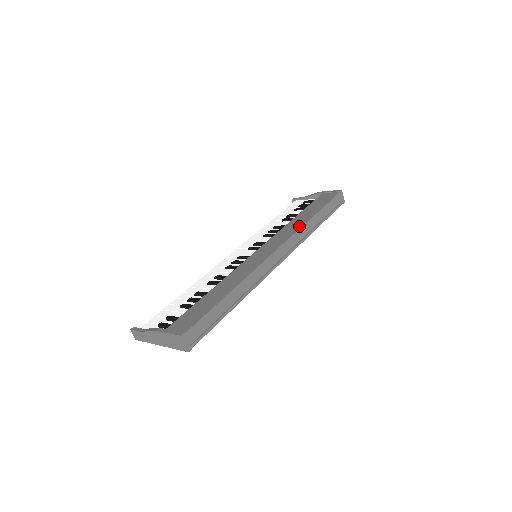
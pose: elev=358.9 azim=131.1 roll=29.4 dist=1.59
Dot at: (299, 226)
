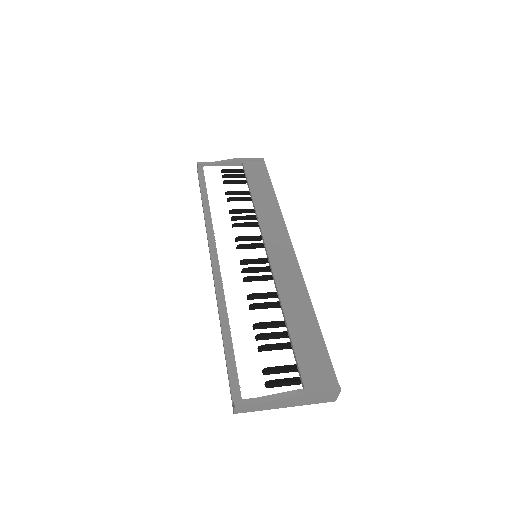
Dot at: (278, 213)
